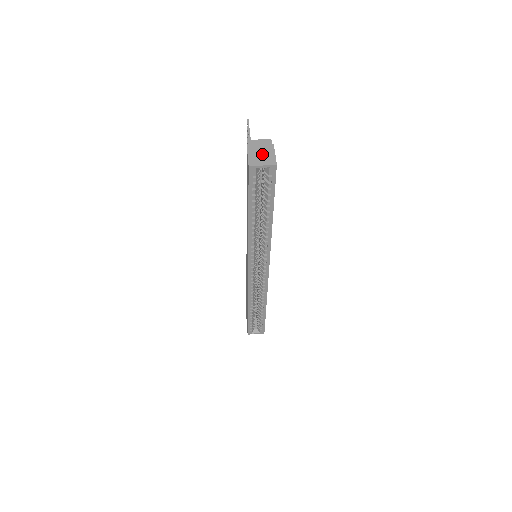
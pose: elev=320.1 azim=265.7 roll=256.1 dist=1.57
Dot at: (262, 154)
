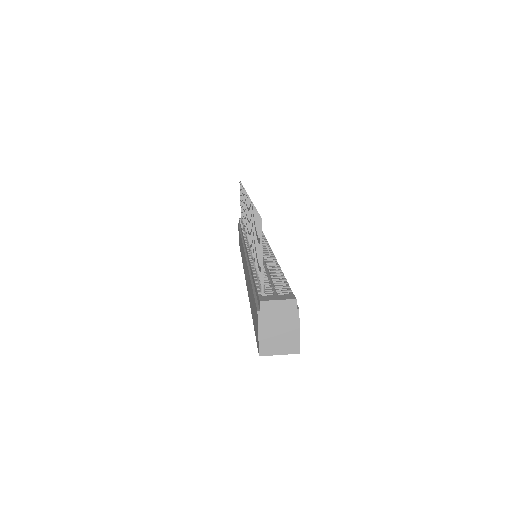
Dot at: (280, 332)
